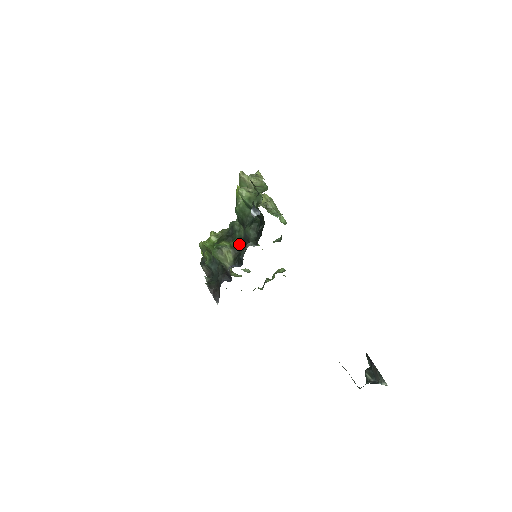
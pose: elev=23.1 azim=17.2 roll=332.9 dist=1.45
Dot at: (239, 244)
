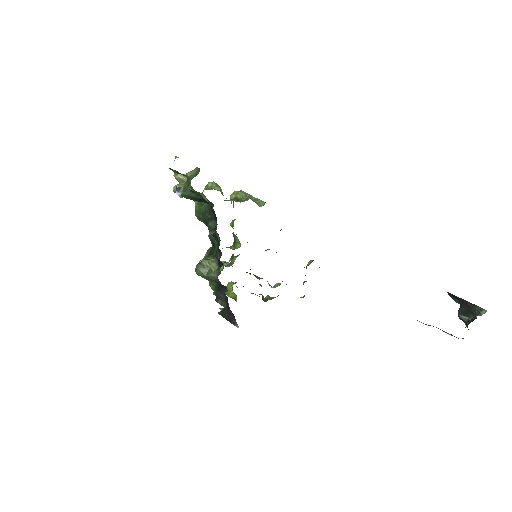
Dot at: (218, 248)
